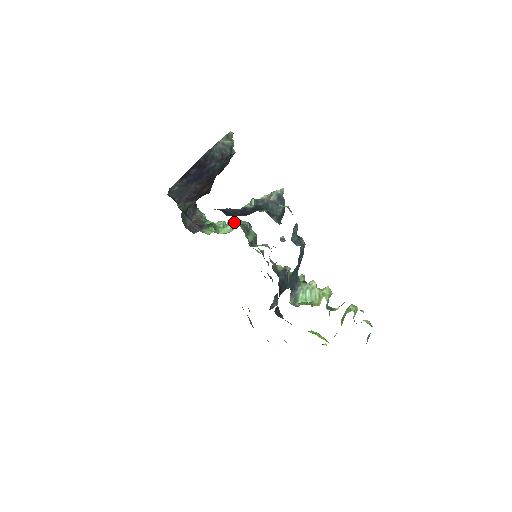
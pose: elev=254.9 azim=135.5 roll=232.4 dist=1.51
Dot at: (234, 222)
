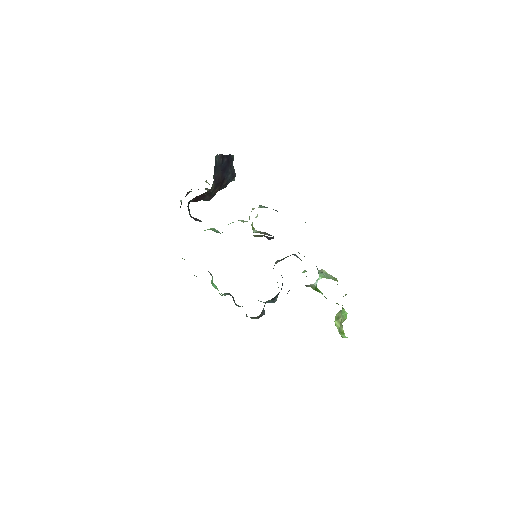
Dot at: occluded
